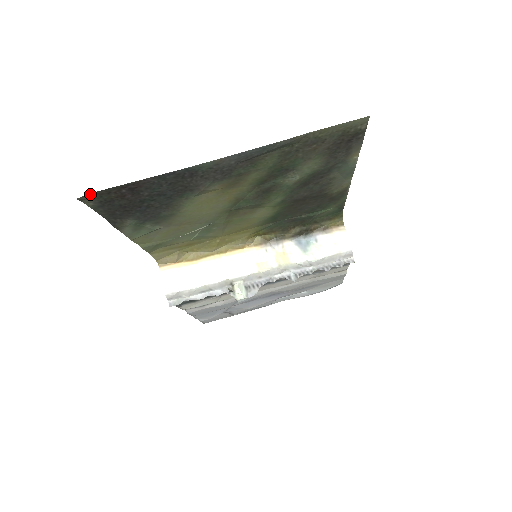
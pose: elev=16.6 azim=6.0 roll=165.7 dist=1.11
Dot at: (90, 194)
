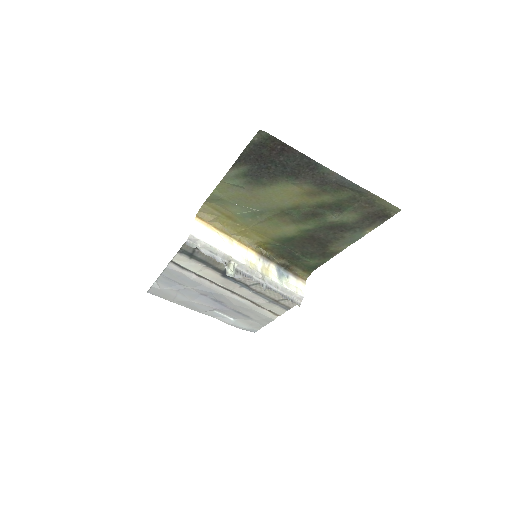
Dot at: (267, 133)
